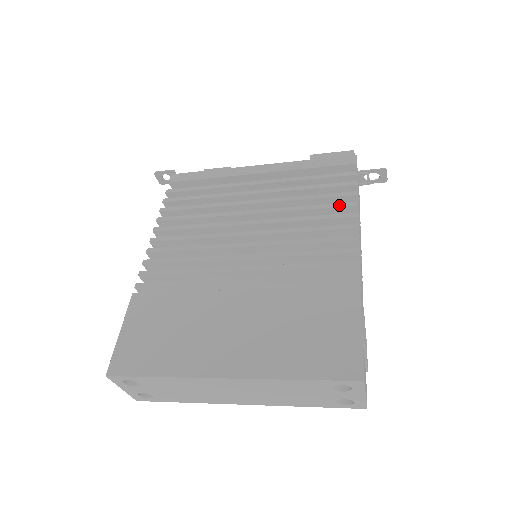
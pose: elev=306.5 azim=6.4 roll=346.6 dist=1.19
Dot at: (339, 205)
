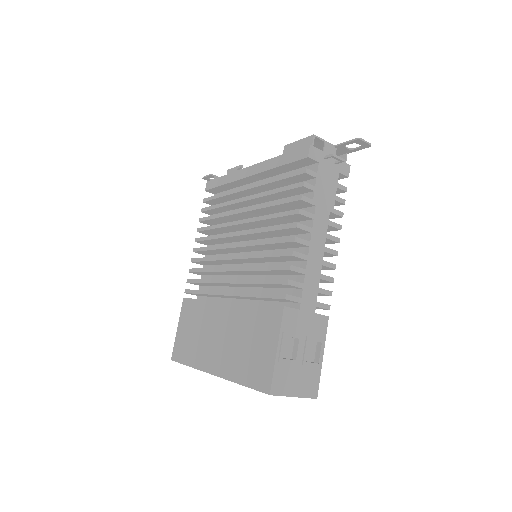
Dot at: (287, 213)
